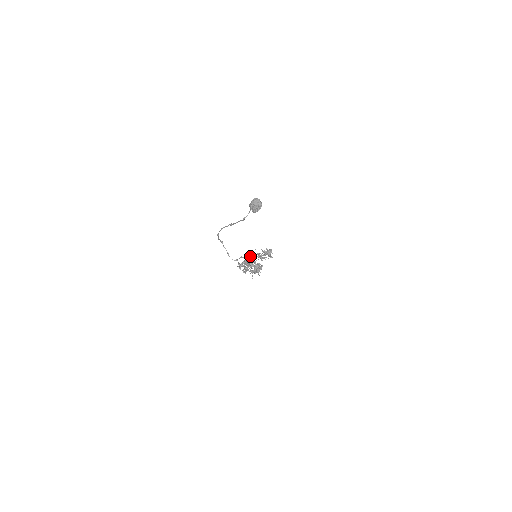
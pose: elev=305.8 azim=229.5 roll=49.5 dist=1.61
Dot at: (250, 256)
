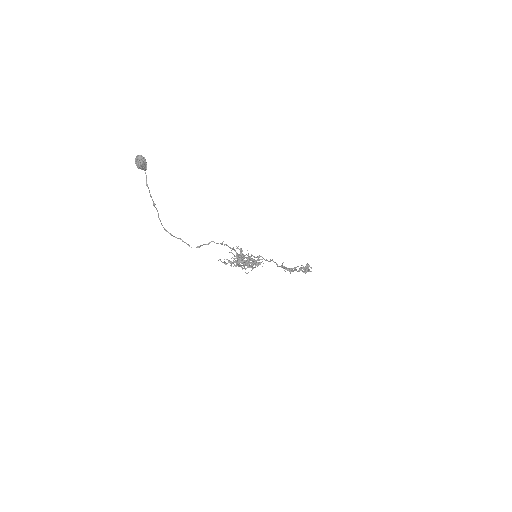
Dot at: (221, 243)
